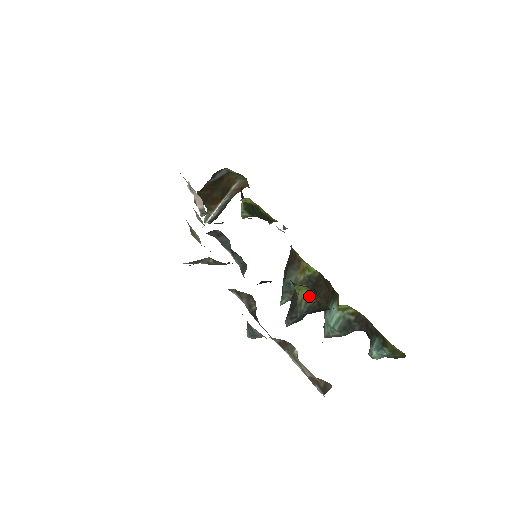
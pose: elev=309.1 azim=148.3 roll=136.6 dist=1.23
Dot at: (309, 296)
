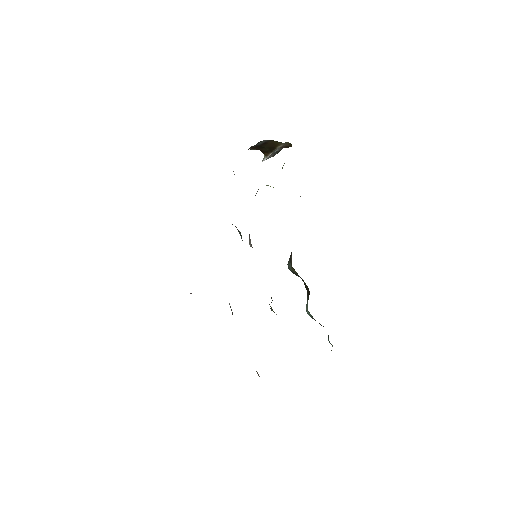
Dot at: (273, 311)
